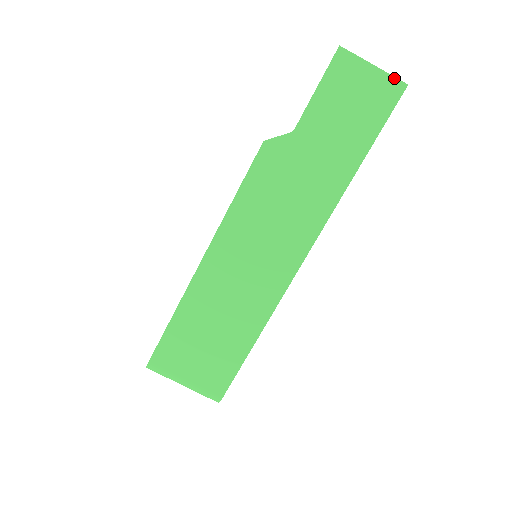
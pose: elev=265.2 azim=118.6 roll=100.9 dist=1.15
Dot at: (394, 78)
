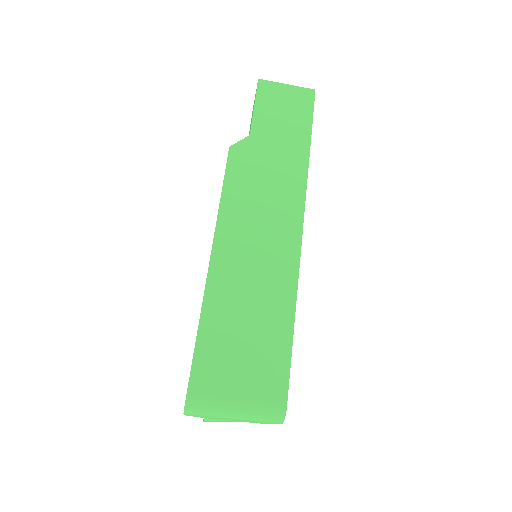
Dot at: (304, 88)
